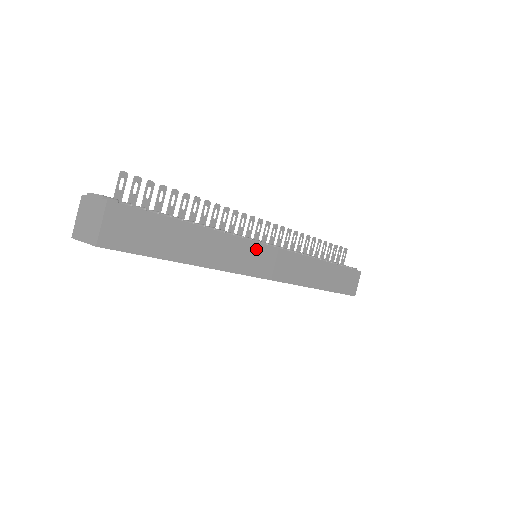
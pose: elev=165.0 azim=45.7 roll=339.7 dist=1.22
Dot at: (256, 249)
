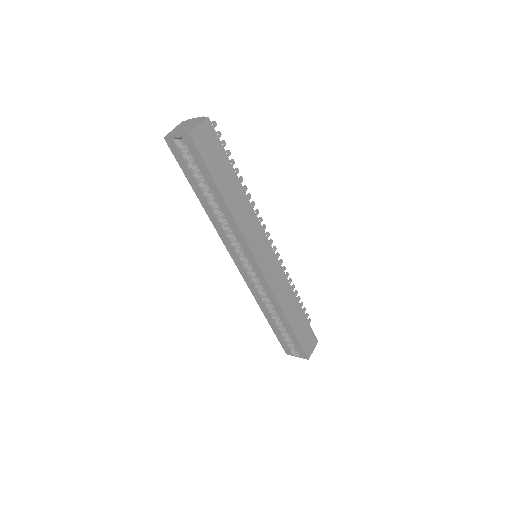
Dot at: (264, 239)
